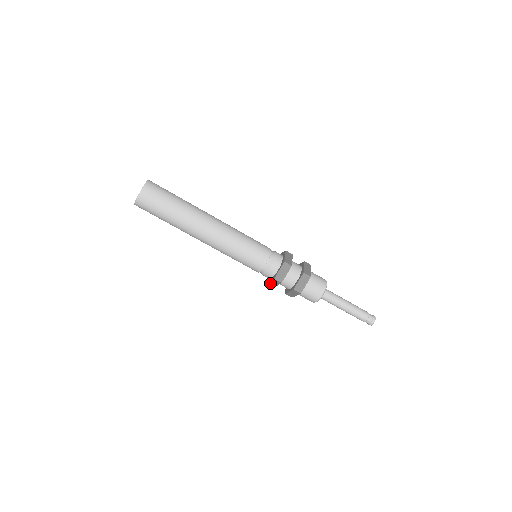
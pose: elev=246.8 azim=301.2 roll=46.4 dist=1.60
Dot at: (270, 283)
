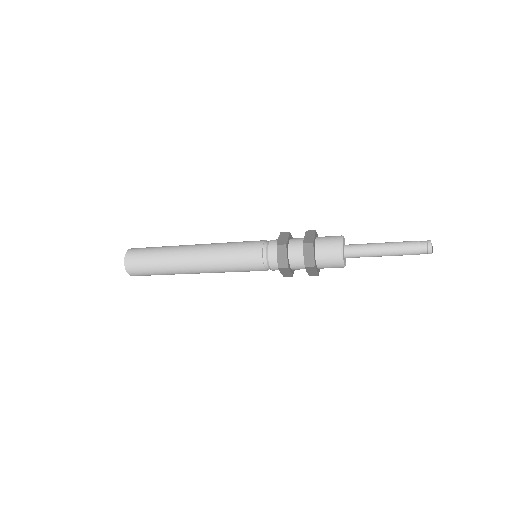
Dot at: (284, 274)
